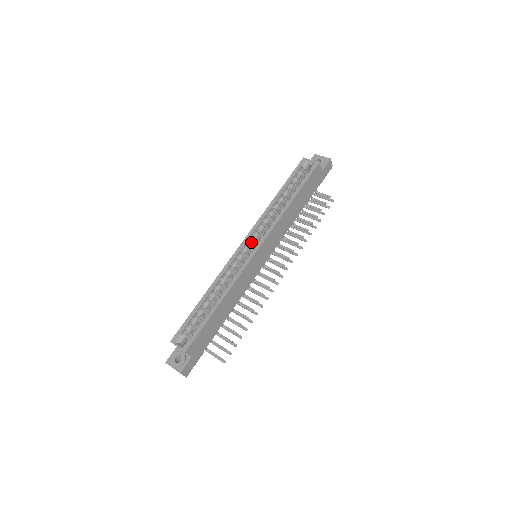
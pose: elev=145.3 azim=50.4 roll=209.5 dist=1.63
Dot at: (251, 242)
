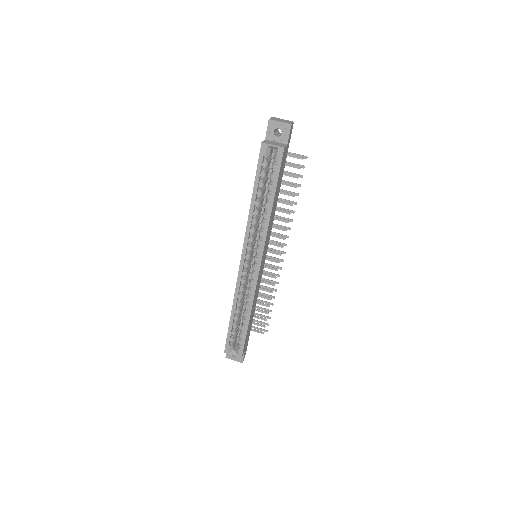
Dot at: (249, 256)
